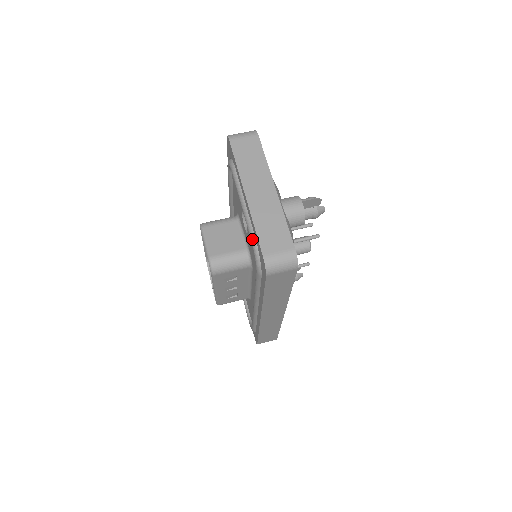
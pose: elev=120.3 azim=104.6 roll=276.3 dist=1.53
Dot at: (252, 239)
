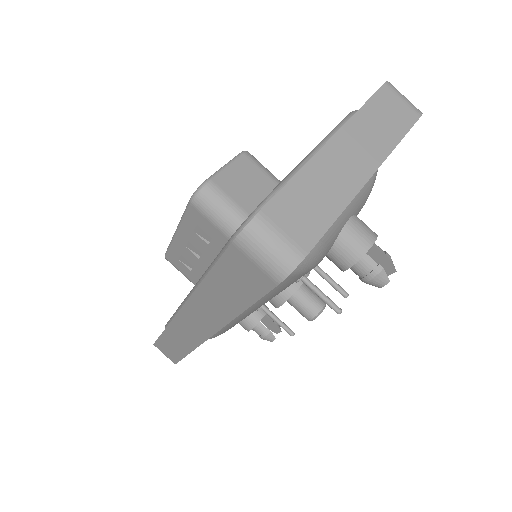
Dot at: (274, 191)
